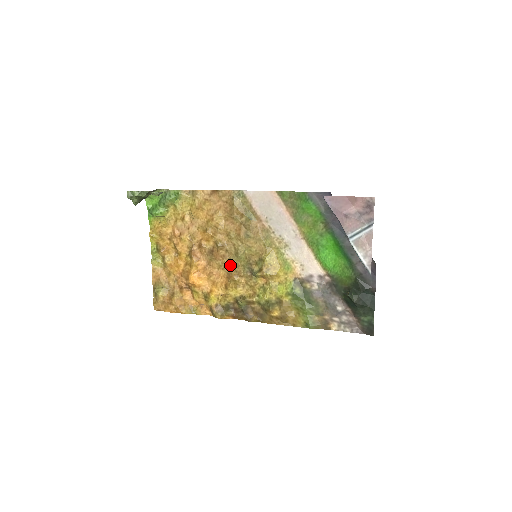
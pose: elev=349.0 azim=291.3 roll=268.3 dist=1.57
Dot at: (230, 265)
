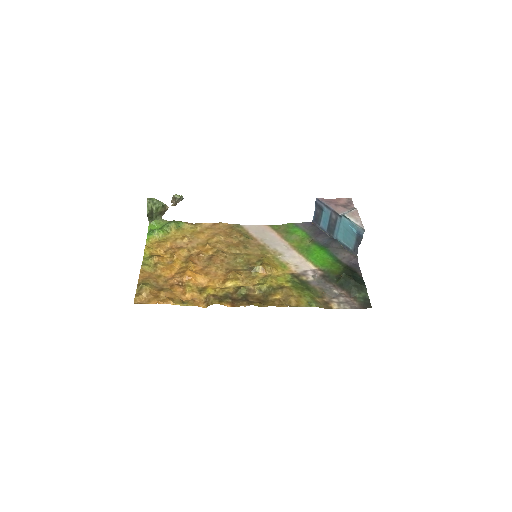
Dot at: (229, 267)
